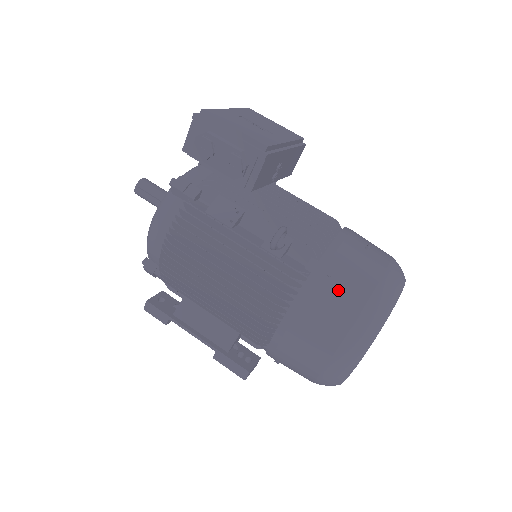
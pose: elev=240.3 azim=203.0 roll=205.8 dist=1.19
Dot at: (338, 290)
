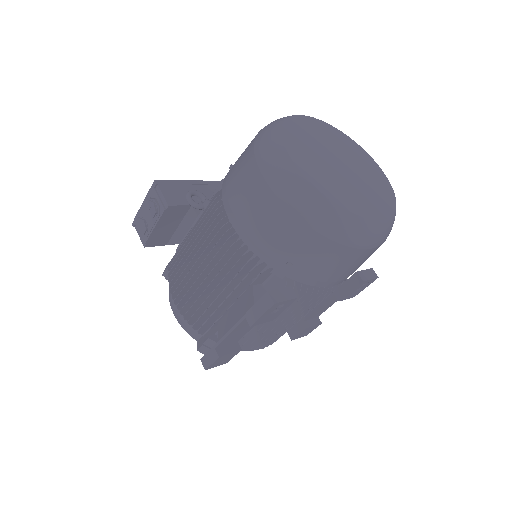
Dot at: (238, 162)
